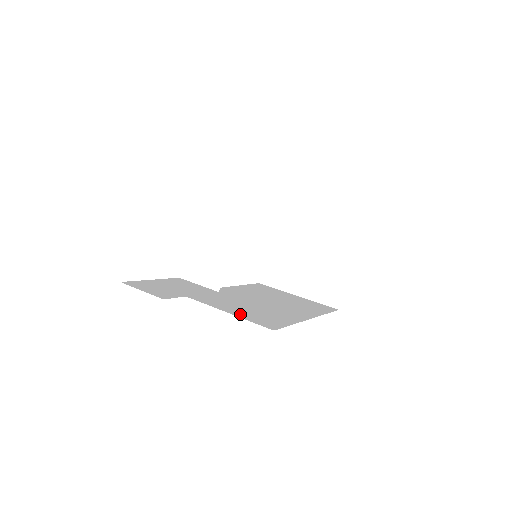
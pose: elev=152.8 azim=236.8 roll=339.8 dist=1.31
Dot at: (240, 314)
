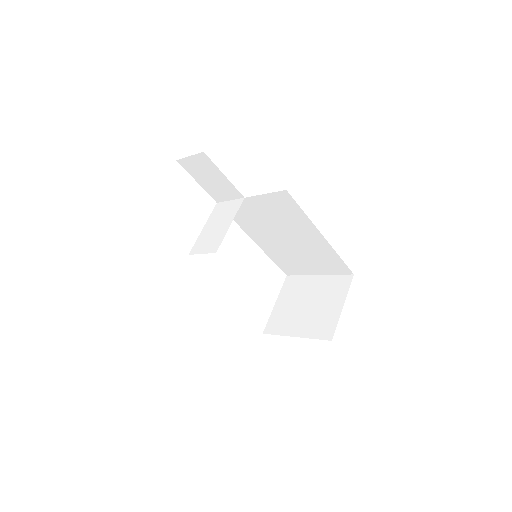
Dot at: occluded
